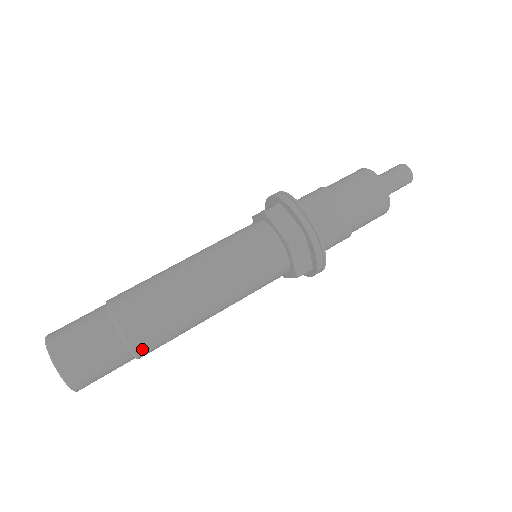
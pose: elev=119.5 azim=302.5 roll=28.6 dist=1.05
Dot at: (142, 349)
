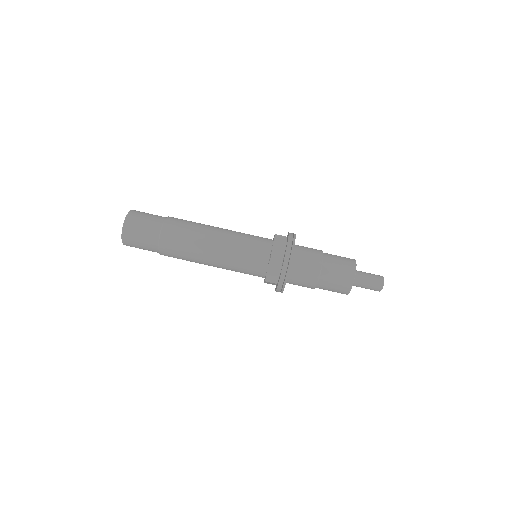
Dot at: occluded
